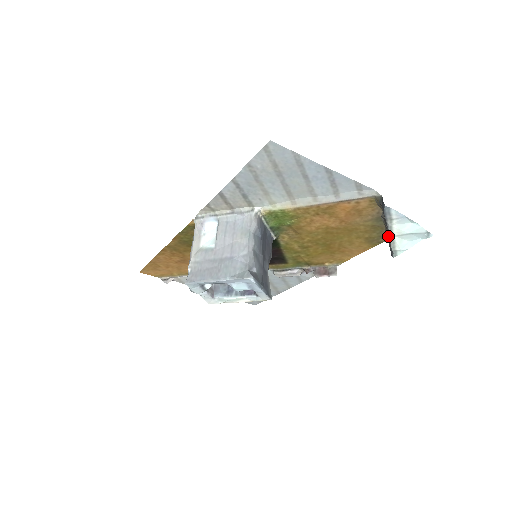
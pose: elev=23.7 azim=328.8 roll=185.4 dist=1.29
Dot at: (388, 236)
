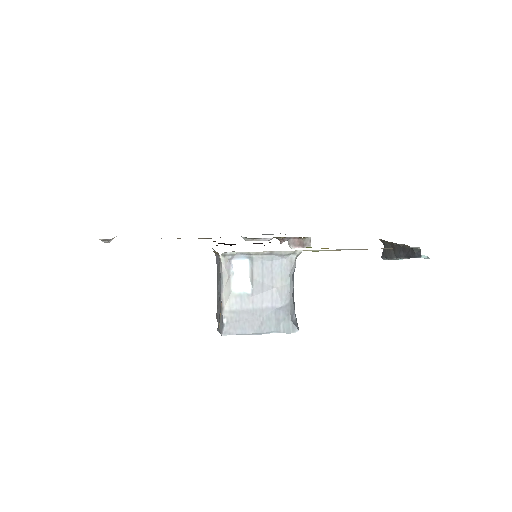
Dot at: (394, 255)
